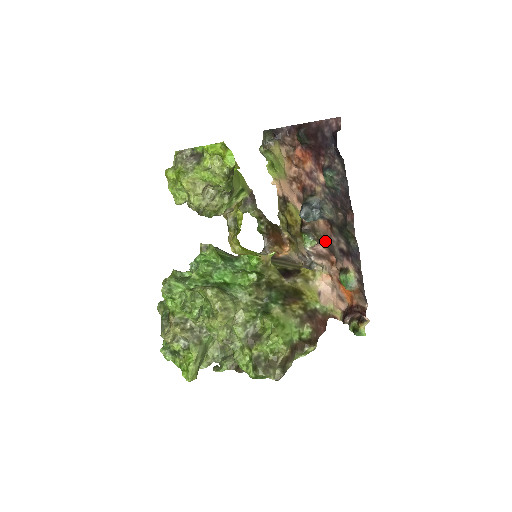
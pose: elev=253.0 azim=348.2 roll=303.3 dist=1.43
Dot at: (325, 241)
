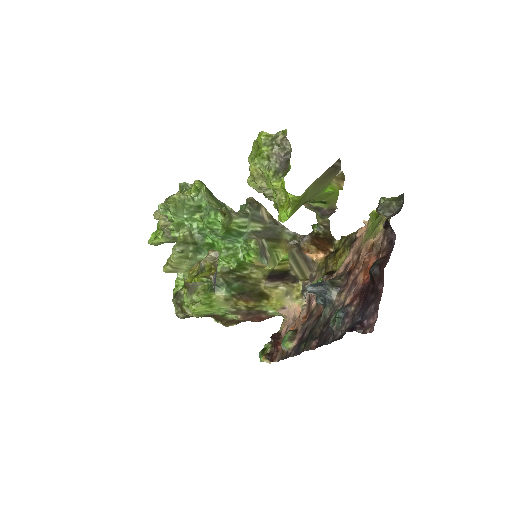
Dot at: (315, 308)
